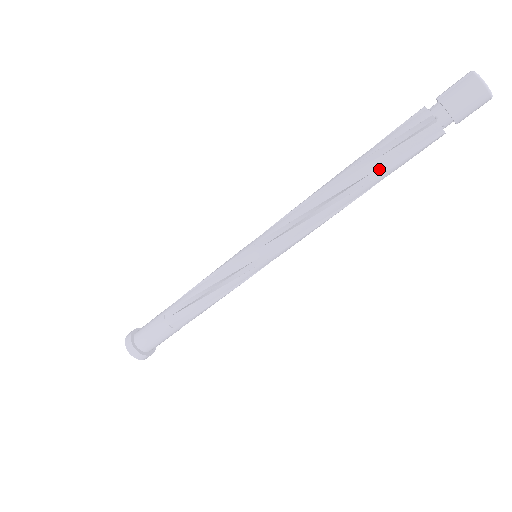
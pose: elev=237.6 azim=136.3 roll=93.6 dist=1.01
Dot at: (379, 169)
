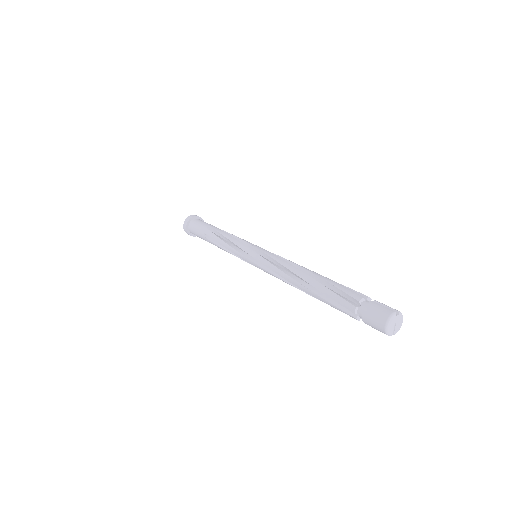
Dot at: occluded
